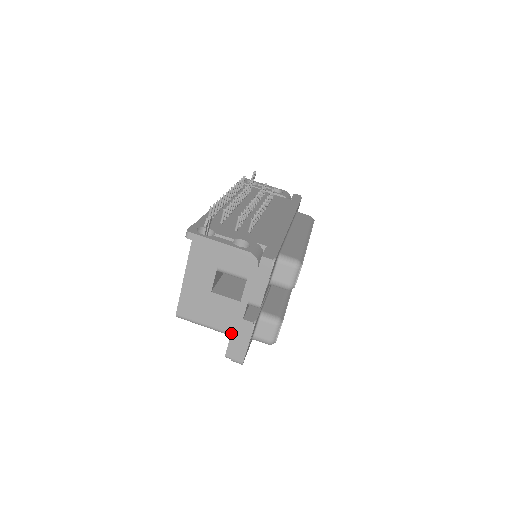
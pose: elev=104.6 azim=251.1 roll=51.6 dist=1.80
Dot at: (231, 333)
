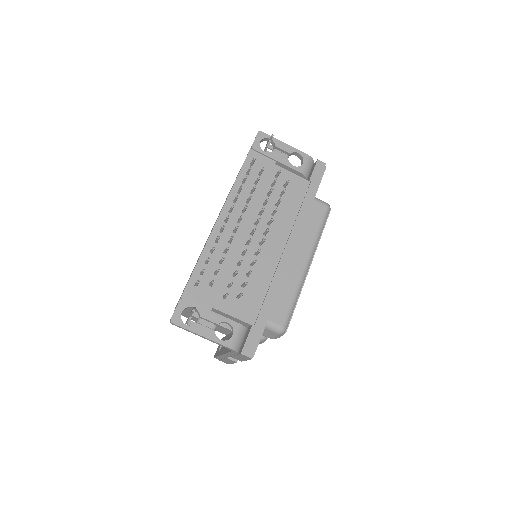
Dot at: (218, 356)
